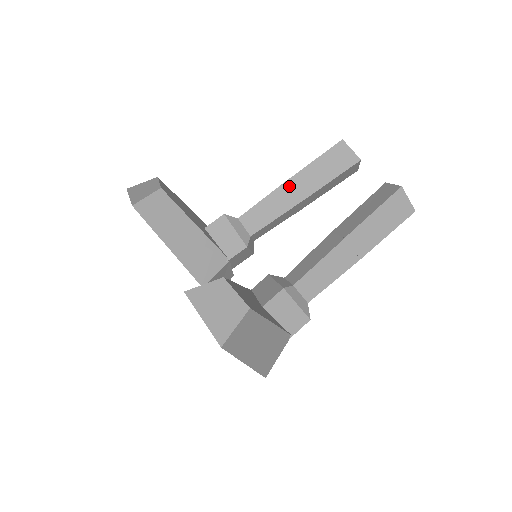
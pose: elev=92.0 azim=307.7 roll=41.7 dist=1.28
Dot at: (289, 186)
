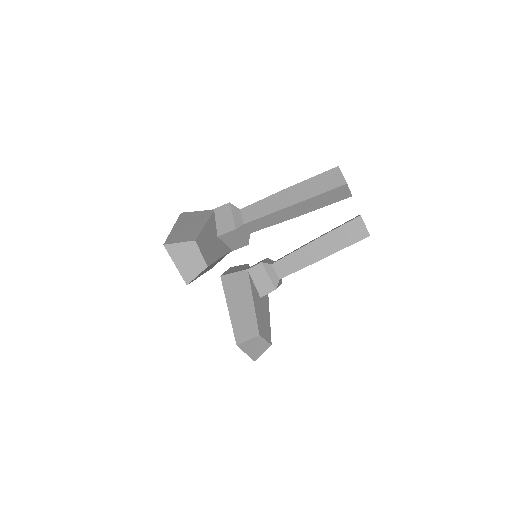
Dot at: (292, 209)
